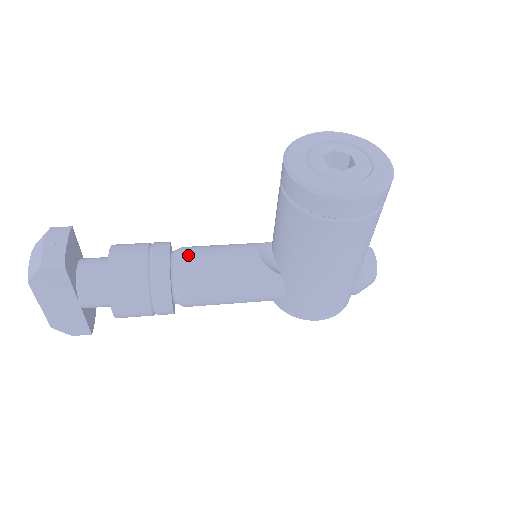
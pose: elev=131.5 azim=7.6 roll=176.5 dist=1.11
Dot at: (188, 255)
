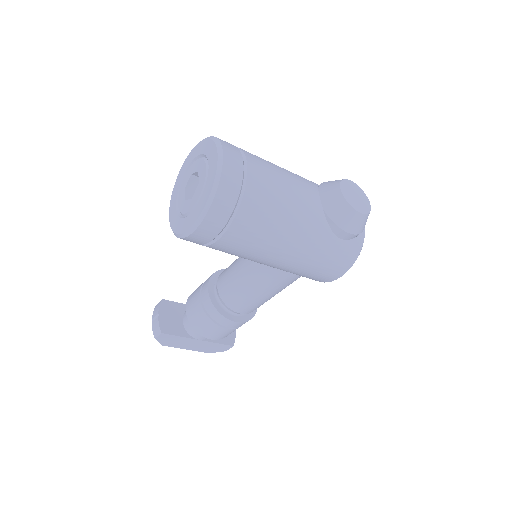
Dot at: (220, 282)
